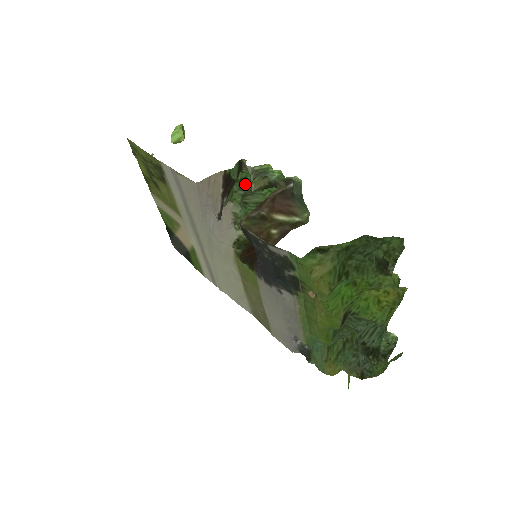
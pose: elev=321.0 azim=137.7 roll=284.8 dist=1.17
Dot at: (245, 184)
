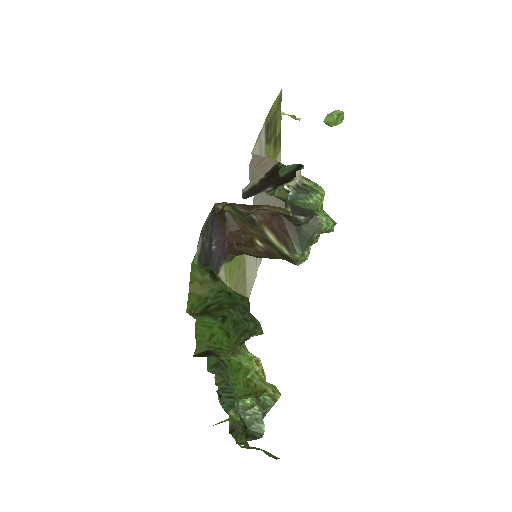
Dot at: occluded
